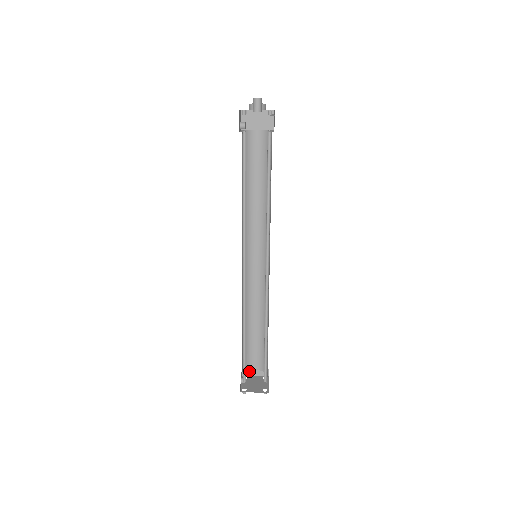
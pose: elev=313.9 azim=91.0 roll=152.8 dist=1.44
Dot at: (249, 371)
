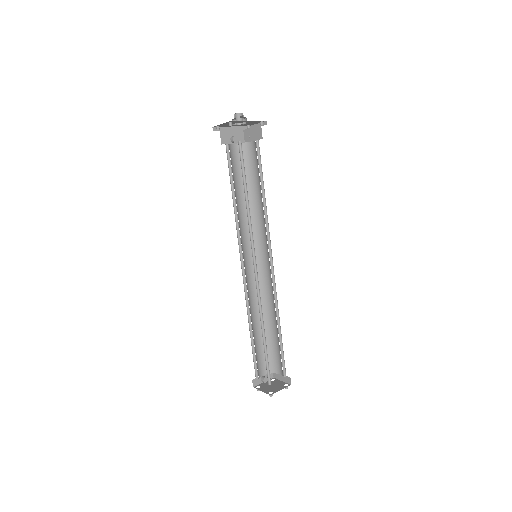
Dot at: (278, 374)
